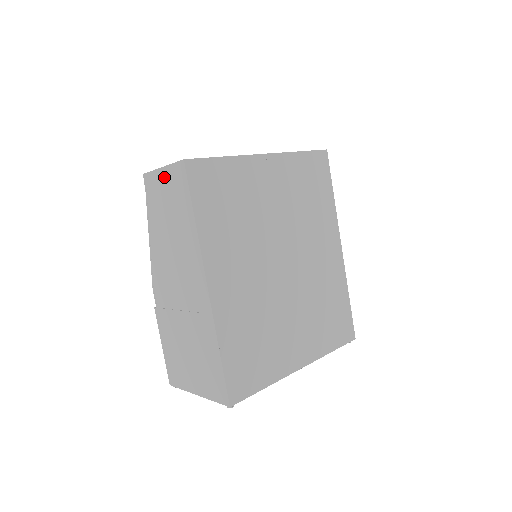
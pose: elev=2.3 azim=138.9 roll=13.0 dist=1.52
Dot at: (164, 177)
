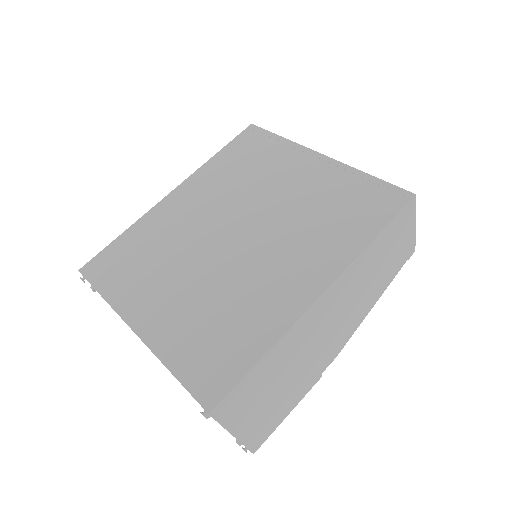
Dot at: occluded
